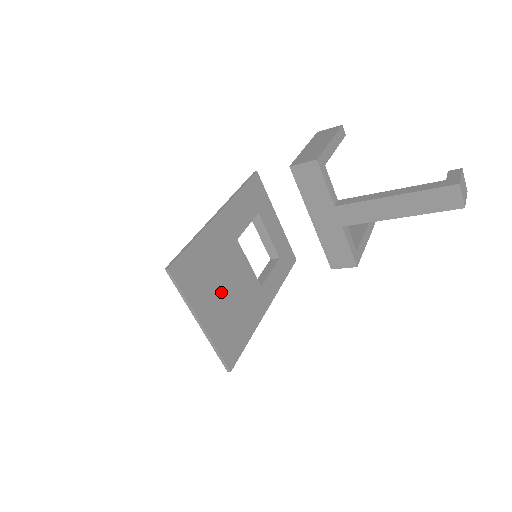
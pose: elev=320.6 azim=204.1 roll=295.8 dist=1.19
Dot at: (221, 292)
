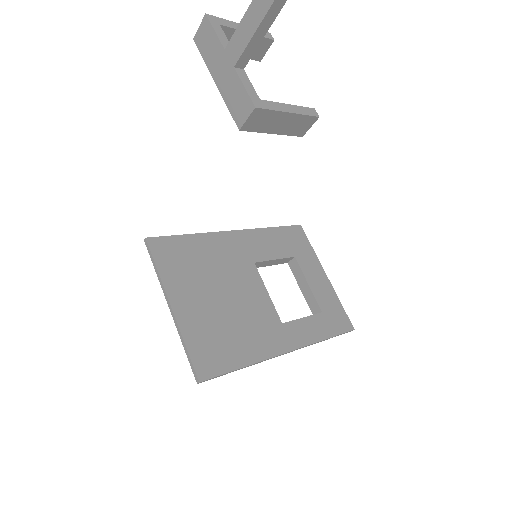
Dot at: (213, 294)
